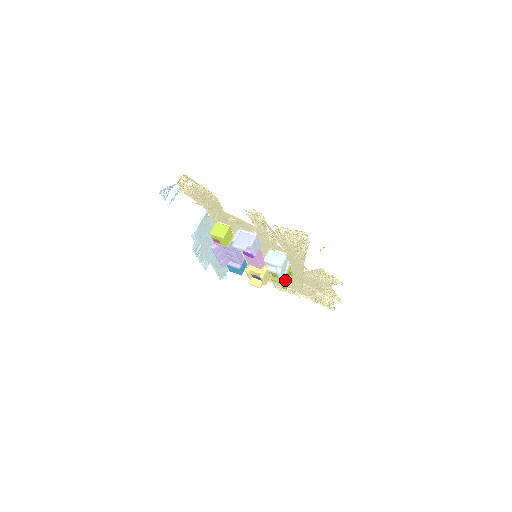
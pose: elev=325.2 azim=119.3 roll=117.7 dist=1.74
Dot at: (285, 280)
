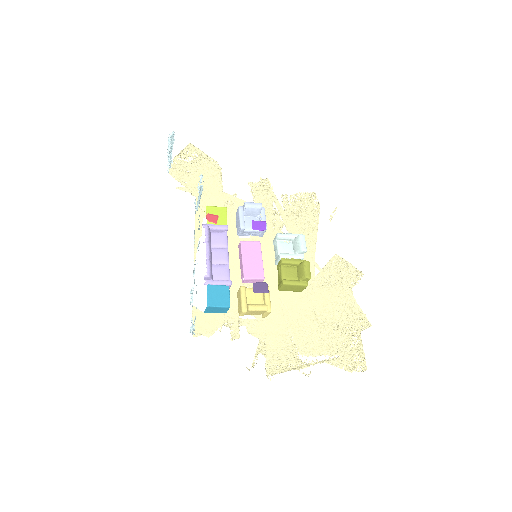
Dot at: occluded
